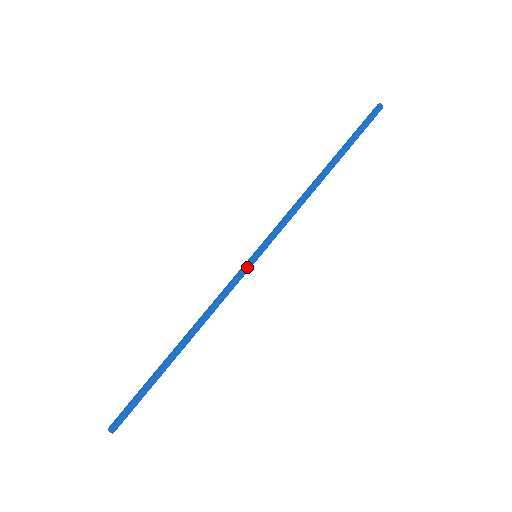
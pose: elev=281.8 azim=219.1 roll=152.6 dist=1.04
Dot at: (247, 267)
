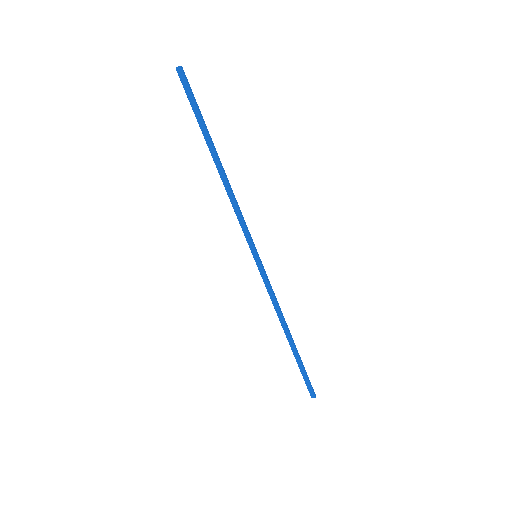
Dot at: (260, 268)
